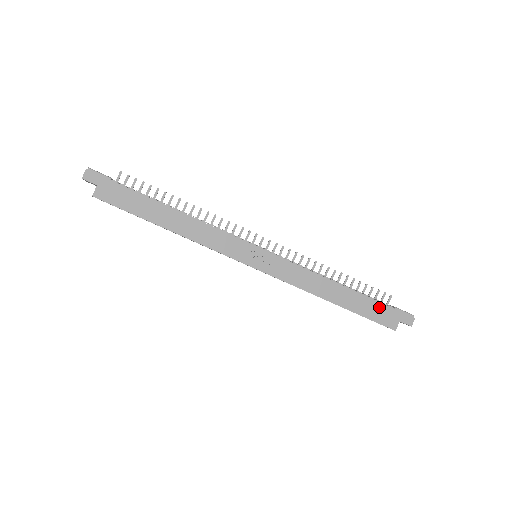
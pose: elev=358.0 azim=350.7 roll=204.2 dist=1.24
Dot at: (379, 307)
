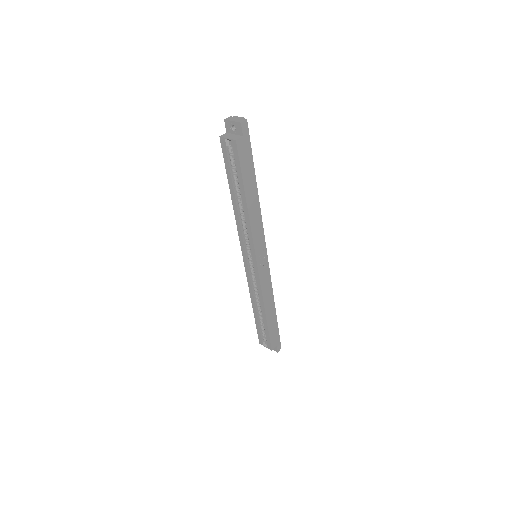
Dot at: (276, 331)
